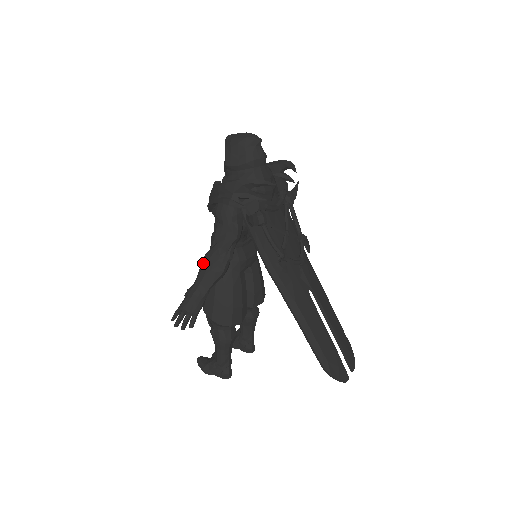
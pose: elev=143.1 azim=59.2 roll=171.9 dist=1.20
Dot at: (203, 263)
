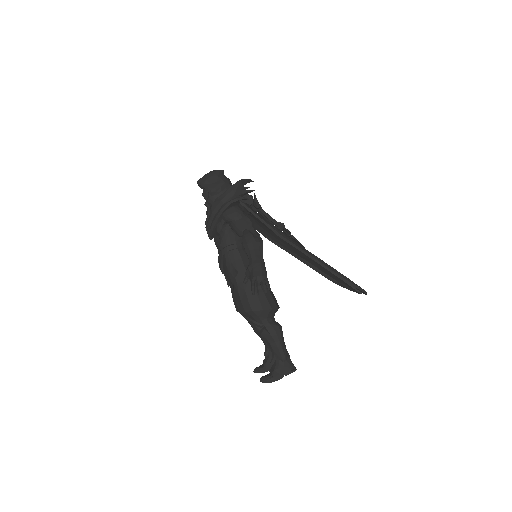
Dot at: (246, 243)
